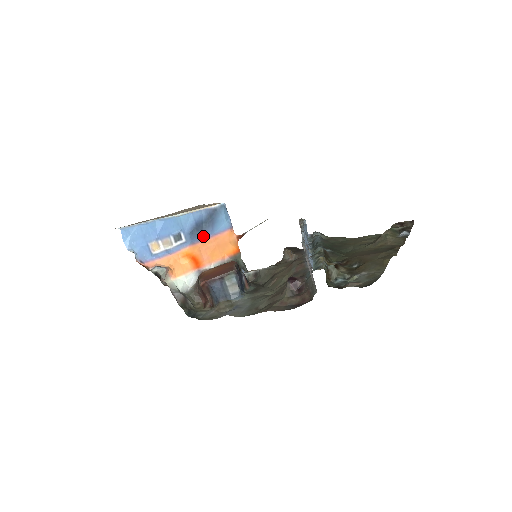
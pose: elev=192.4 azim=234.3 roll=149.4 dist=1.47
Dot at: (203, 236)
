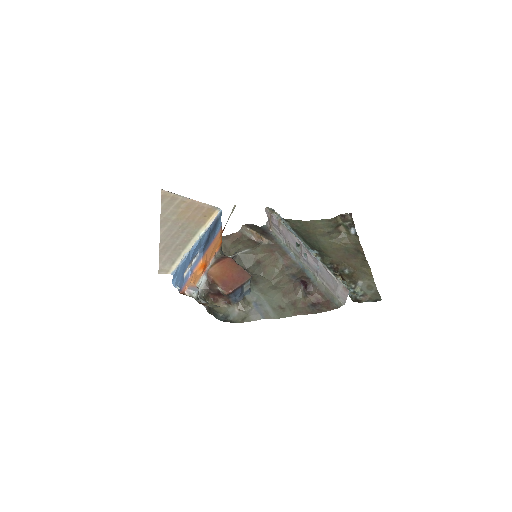
Dot at: (209, 244)
